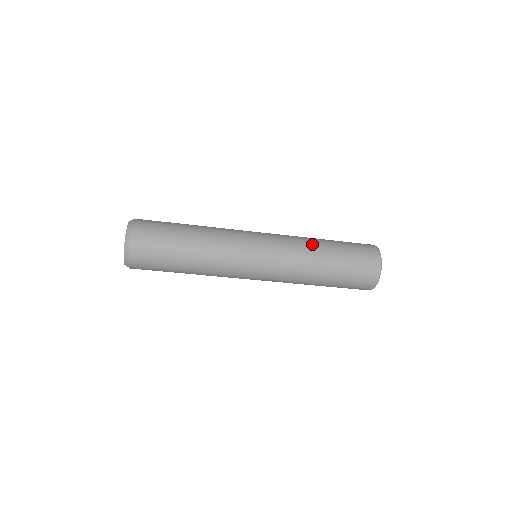
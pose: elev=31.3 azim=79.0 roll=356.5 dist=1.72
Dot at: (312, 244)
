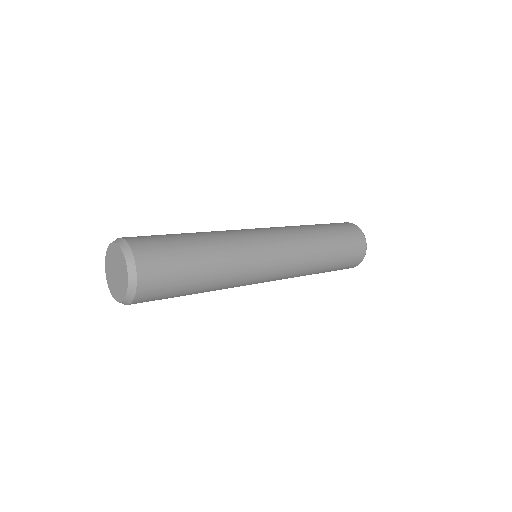
Dot at: (315, 266)
